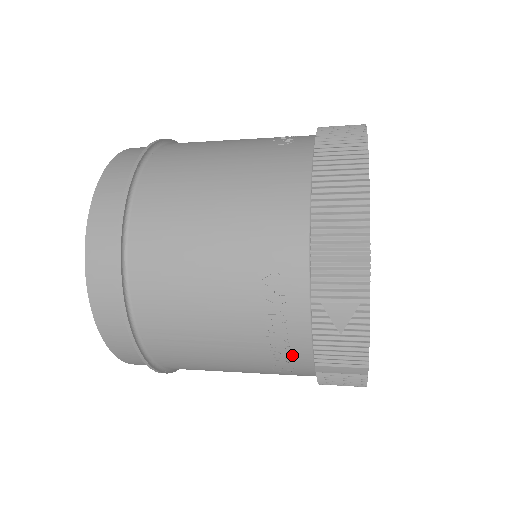
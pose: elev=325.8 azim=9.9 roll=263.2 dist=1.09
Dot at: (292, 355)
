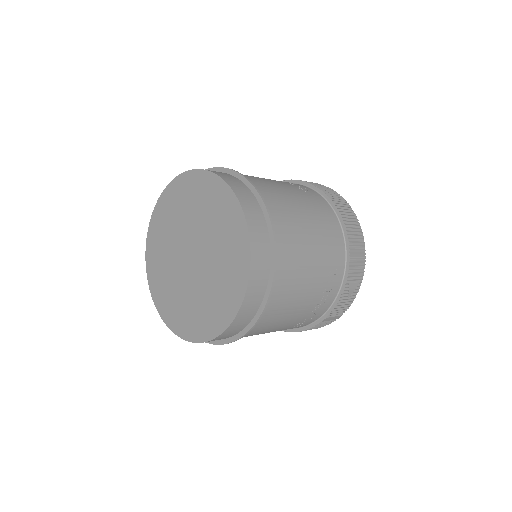
Dot at: (317, 314)
